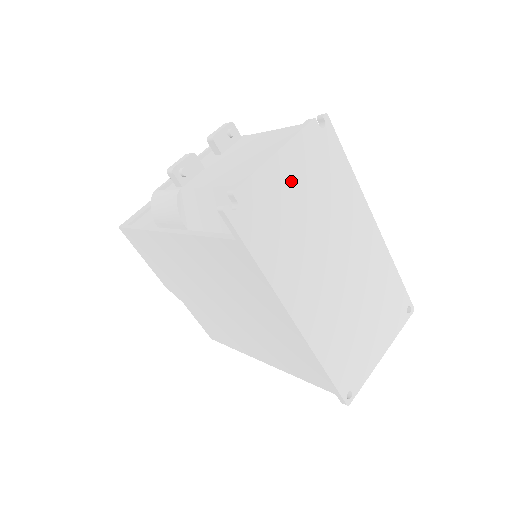
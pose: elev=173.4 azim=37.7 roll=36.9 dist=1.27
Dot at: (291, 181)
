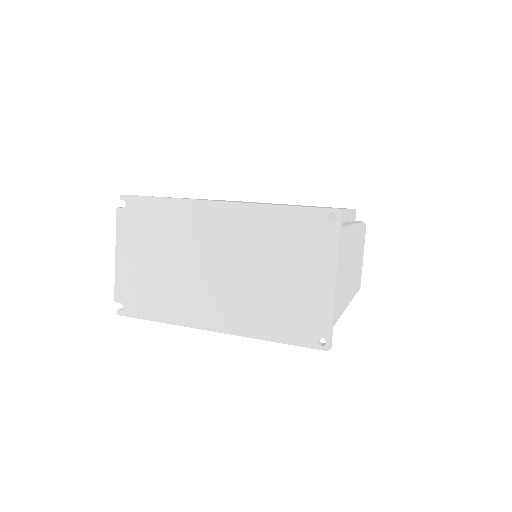
Dot at: (136, 258)
